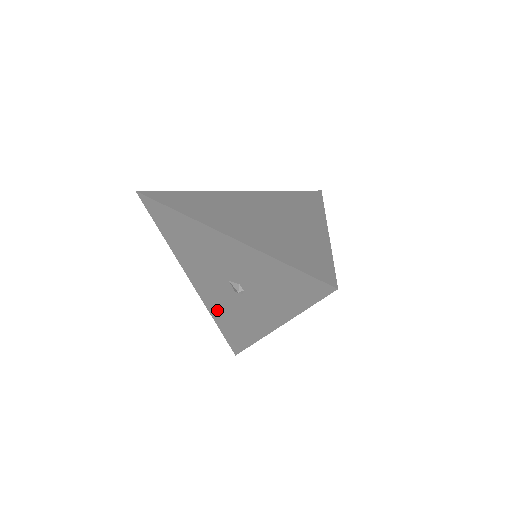
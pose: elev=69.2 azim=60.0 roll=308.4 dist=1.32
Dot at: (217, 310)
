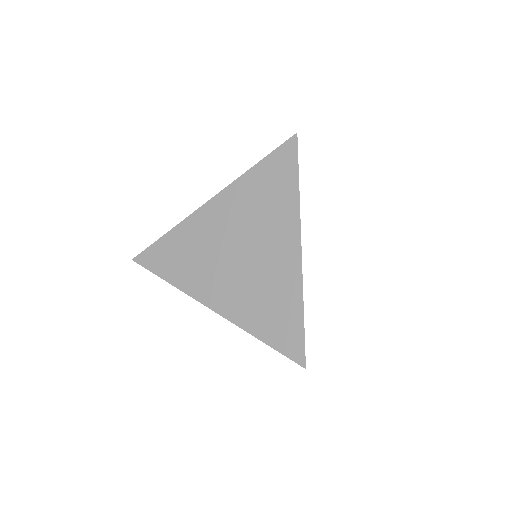
Dot at: occluded
